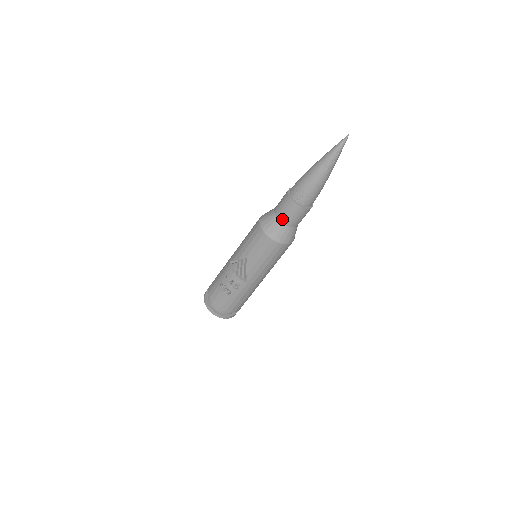
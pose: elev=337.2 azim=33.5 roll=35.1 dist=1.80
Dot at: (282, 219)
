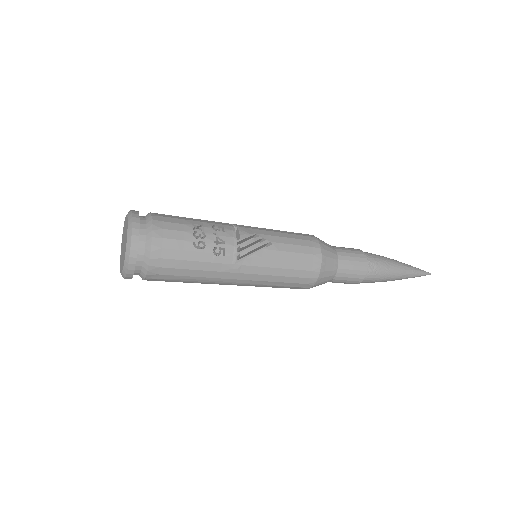
Dot at: (342, 259)
